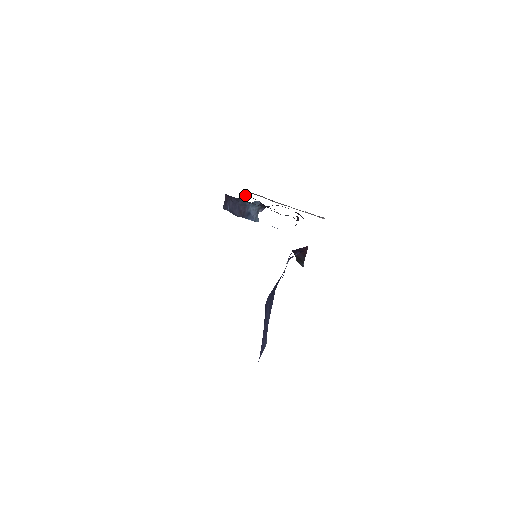
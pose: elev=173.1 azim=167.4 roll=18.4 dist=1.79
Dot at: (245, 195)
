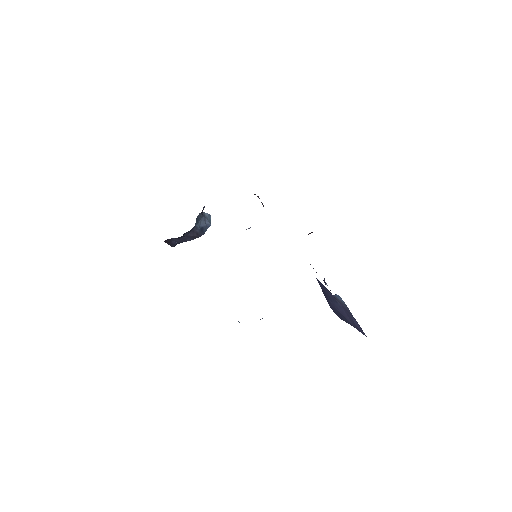
Dot at: occluded
